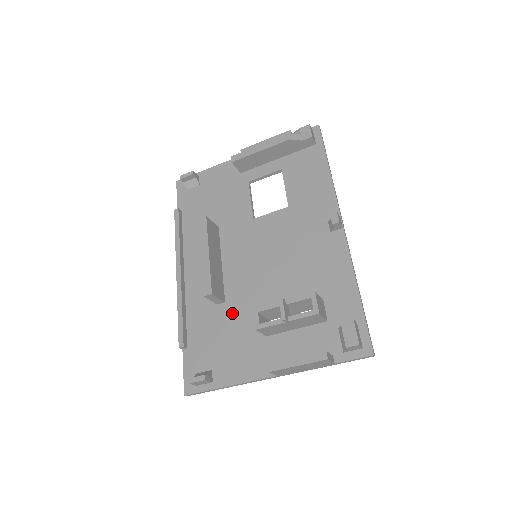
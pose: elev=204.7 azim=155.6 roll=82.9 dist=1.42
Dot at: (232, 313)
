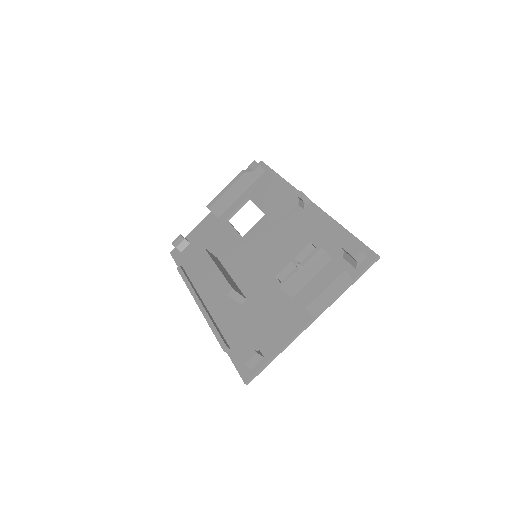
Dot at: (256, 302)
